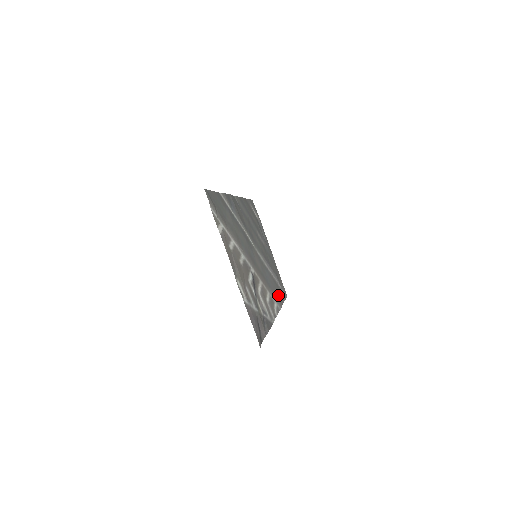
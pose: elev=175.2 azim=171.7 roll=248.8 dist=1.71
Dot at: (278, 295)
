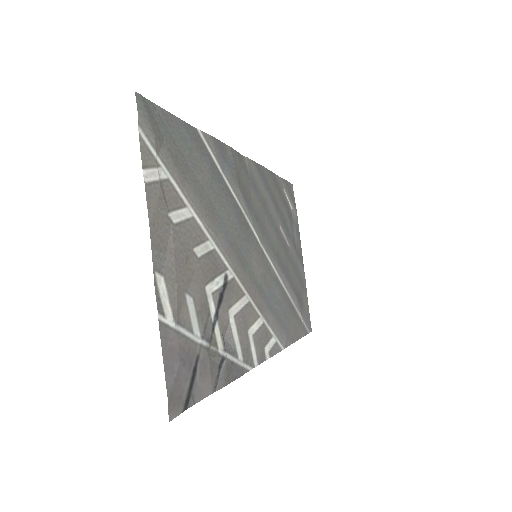
Dot at: (288, 326)
